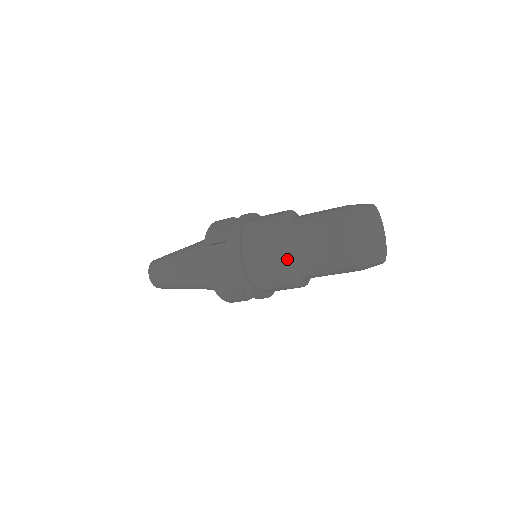
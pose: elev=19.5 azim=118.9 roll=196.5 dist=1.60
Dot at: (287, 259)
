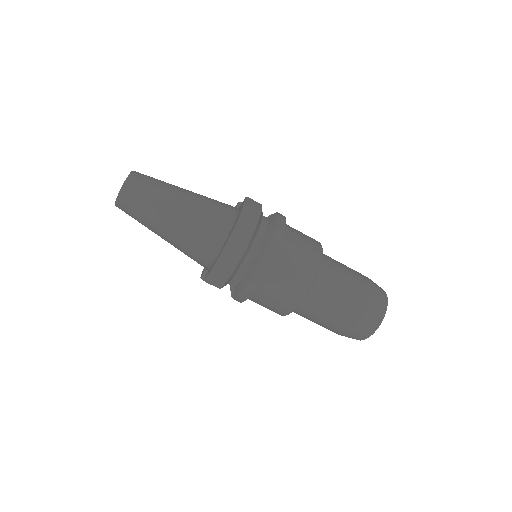
Dot at: occluded
